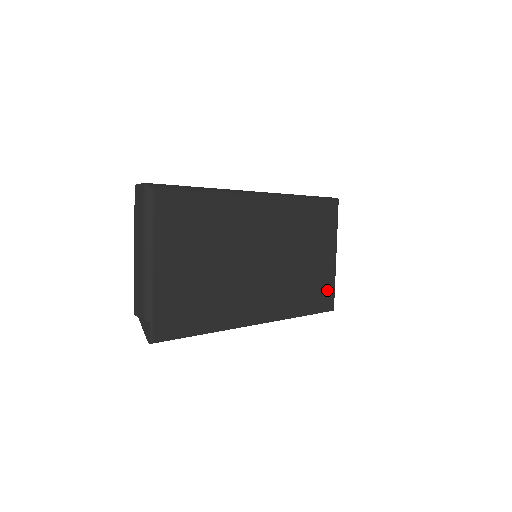
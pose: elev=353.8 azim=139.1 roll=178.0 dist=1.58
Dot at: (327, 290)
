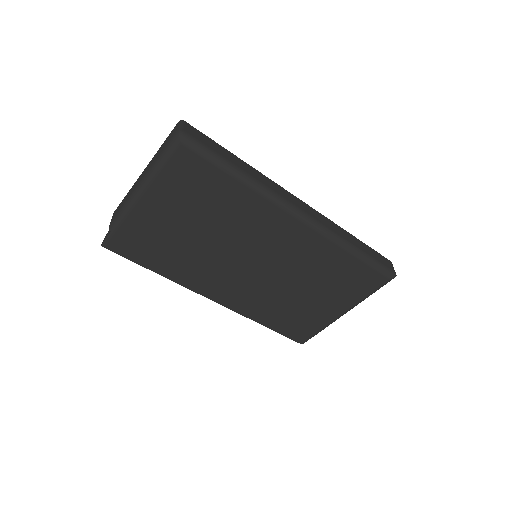
Dot at: (309, 328)
